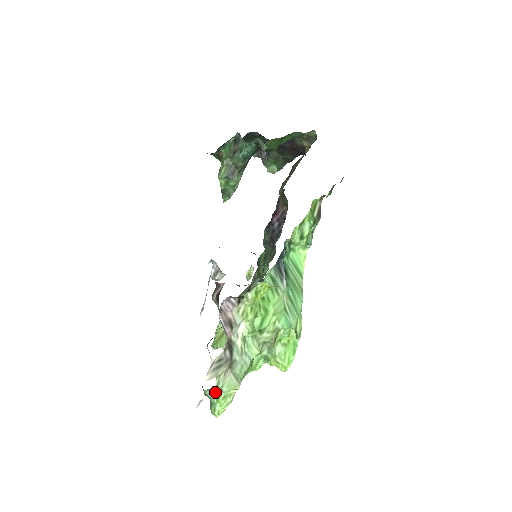
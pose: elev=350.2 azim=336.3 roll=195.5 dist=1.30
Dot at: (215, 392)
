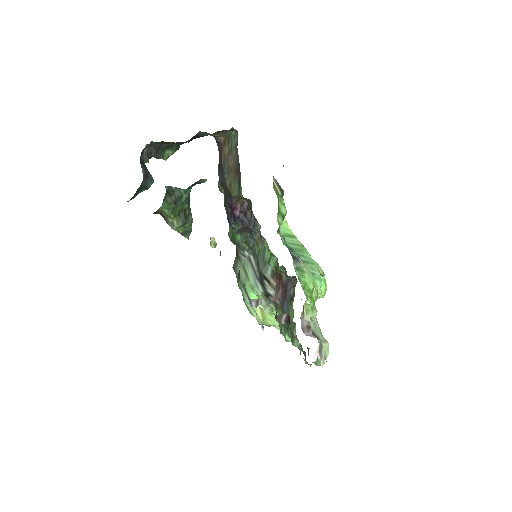
Dot at: (317, 359)
